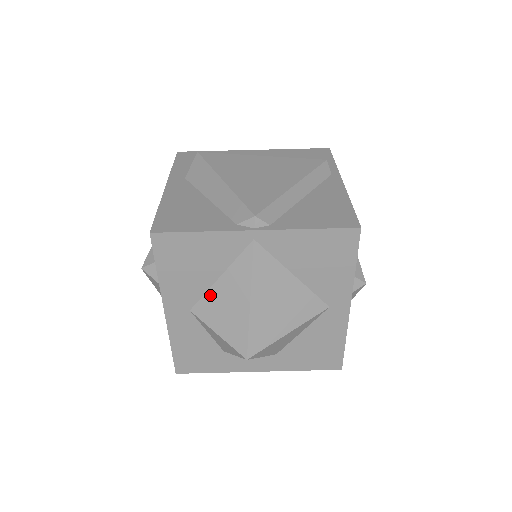
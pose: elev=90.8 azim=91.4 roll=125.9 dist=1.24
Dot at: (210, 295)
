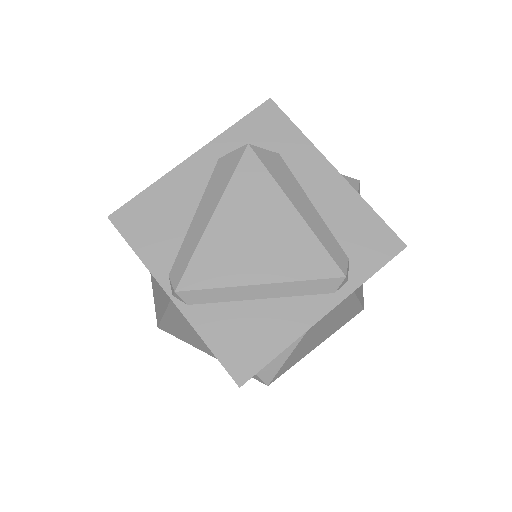
Dot at: occluded
